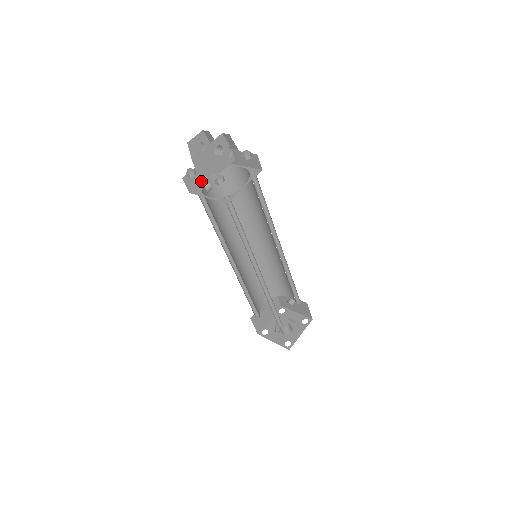
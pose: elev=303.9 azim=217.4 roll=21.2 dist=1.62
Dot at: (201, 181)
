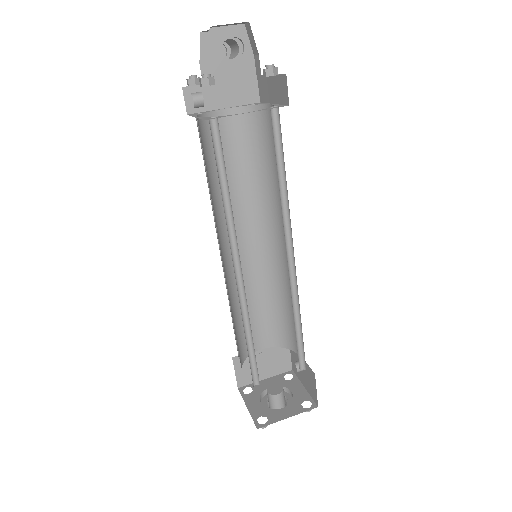
Dot at: (213, 109)
